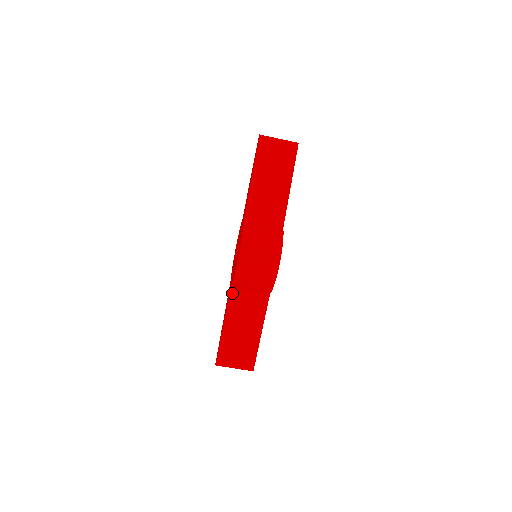
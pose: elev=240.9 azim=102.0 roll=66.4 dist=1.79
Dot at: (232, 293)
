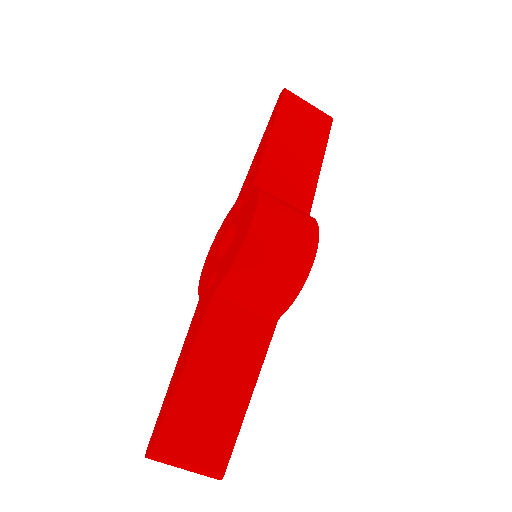
Dot at: (214, 303)
